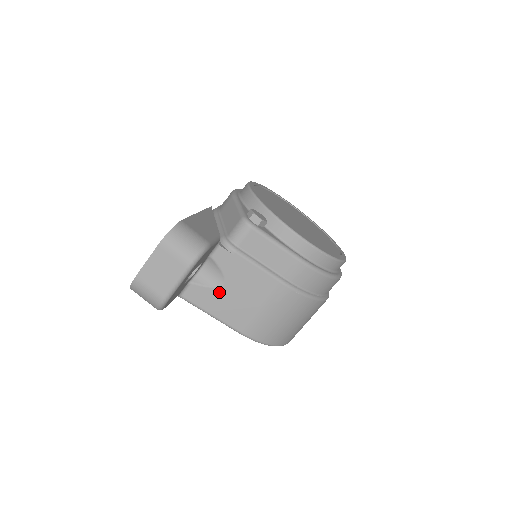
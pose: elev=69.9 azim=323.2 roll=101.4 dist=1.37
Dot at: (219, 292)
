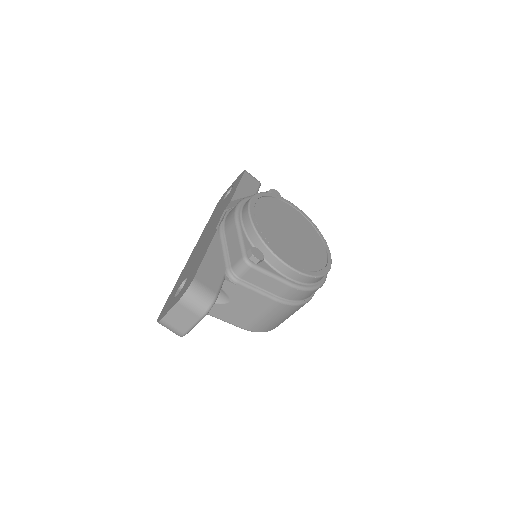
Dot at: (225, 306)
